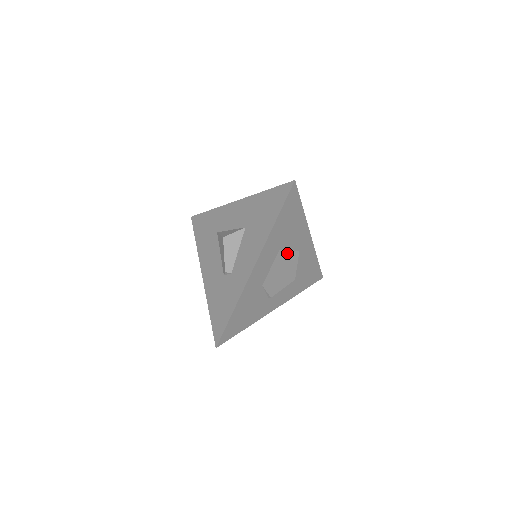
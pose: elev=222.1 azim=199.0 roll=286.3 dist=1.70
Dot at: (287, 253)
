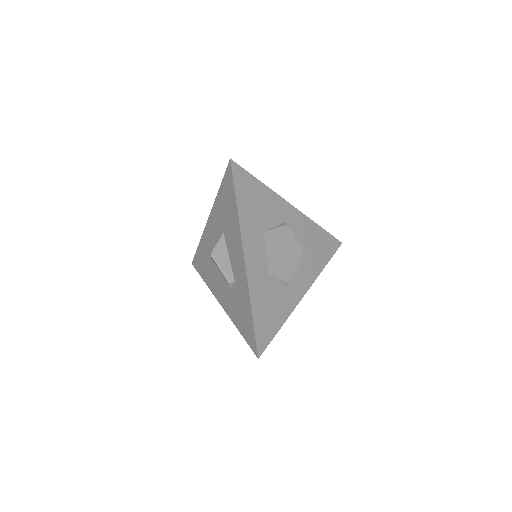
Dot at: (275, 232)
